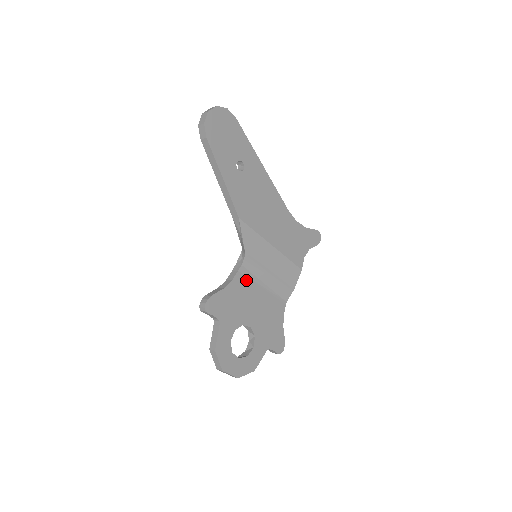
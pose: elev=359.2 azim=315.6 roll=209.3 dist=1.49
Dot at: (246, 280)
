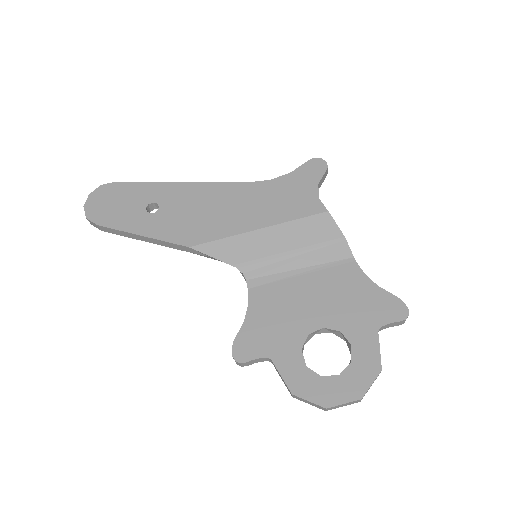
Dot at: (268, 288)
